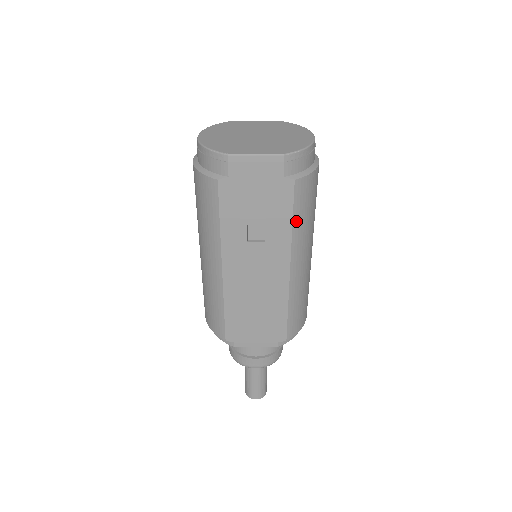
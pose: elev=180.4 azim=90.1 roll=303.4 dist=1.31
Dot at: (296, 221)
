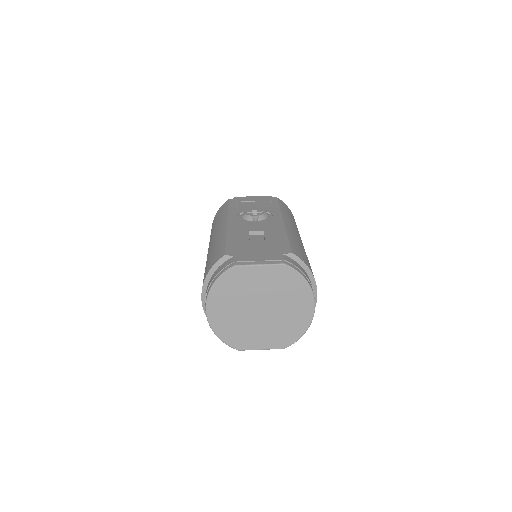
Dot at: occluded
